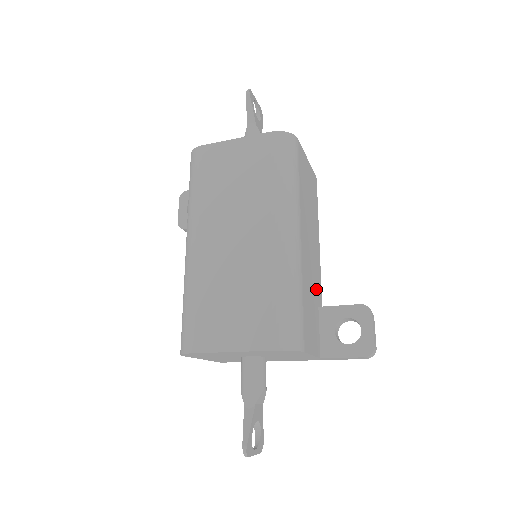
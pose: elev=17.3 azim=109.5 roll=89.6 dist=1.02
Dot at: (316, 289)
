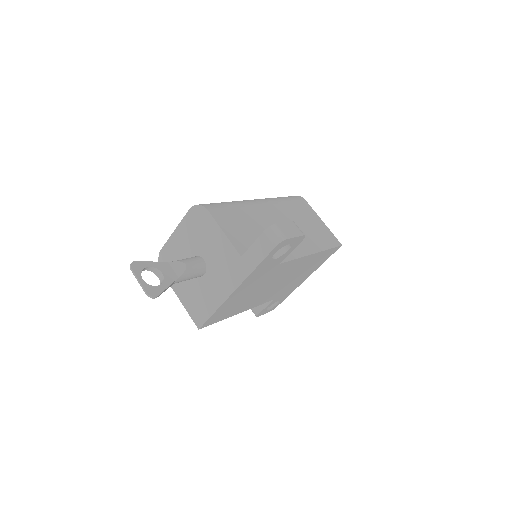
Dot at: occluded
